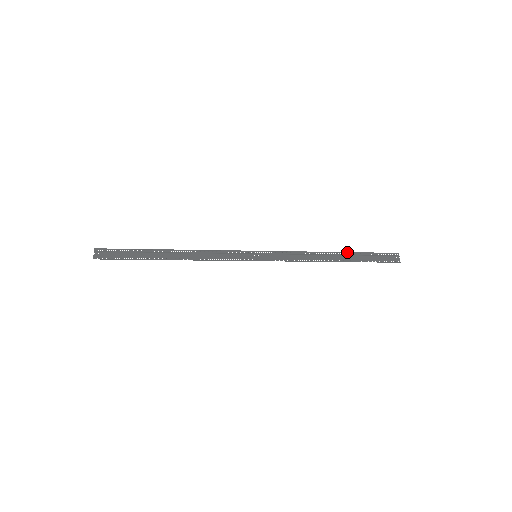
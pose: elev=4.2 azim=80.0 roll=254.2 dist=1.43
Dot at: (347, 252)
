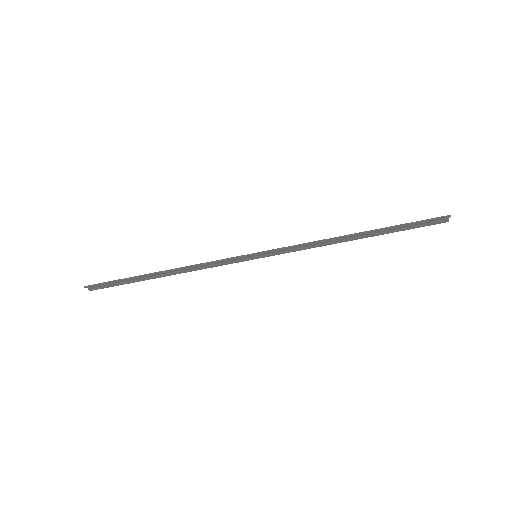
Dot at: (373, 236)
